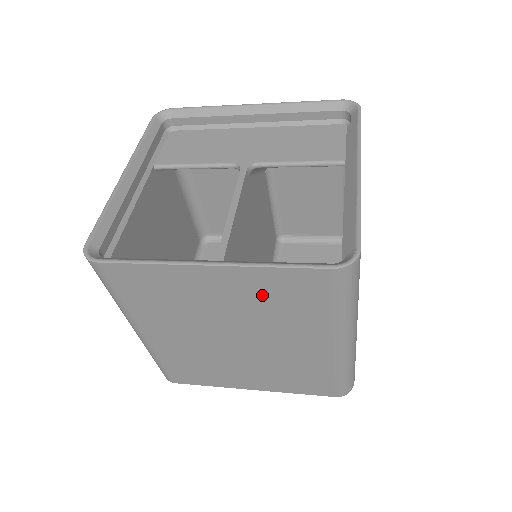
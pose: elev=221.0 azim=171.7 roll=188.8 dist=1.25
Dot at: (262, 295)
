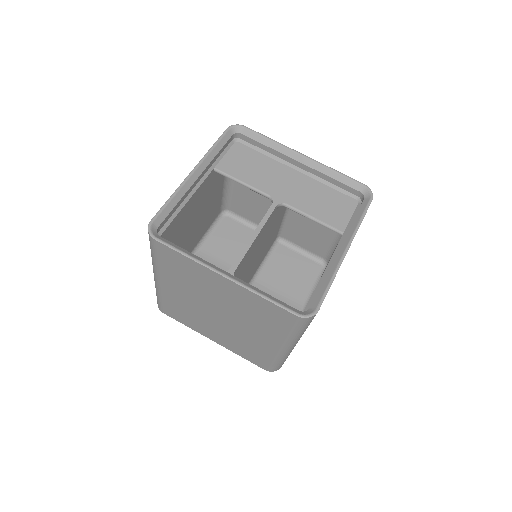
Dot at: (248, 305)
